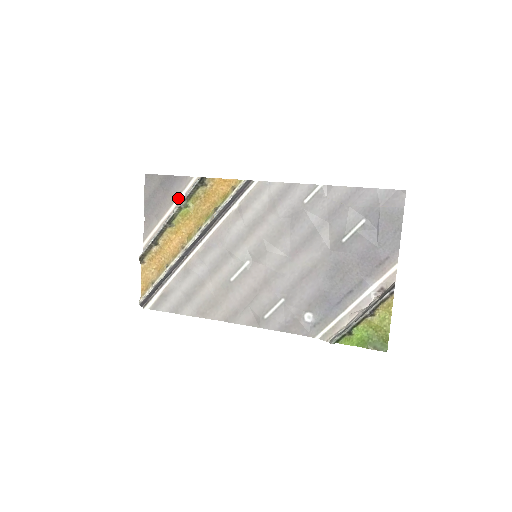
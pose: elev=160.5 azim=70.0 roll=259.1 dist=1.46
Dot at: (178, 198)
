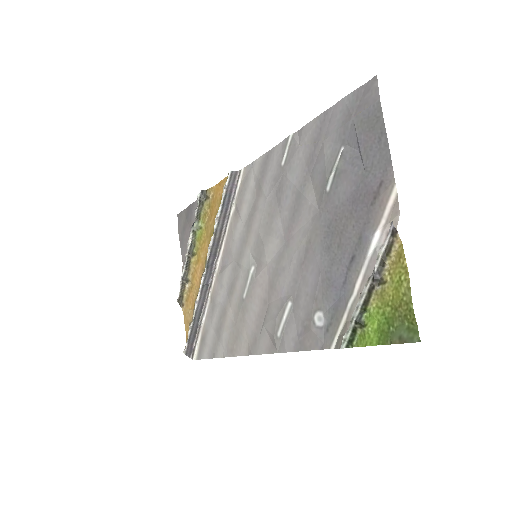
Dot at: occluded
